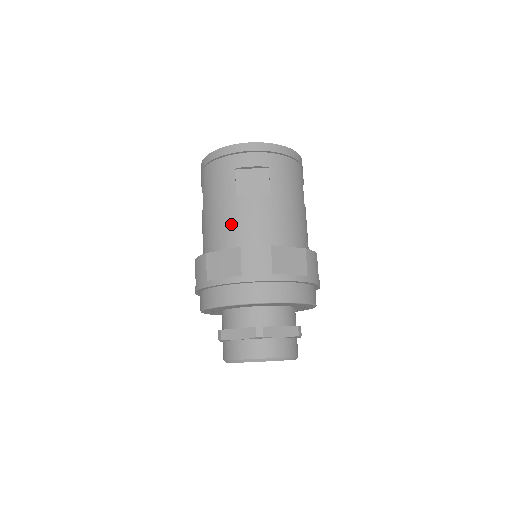
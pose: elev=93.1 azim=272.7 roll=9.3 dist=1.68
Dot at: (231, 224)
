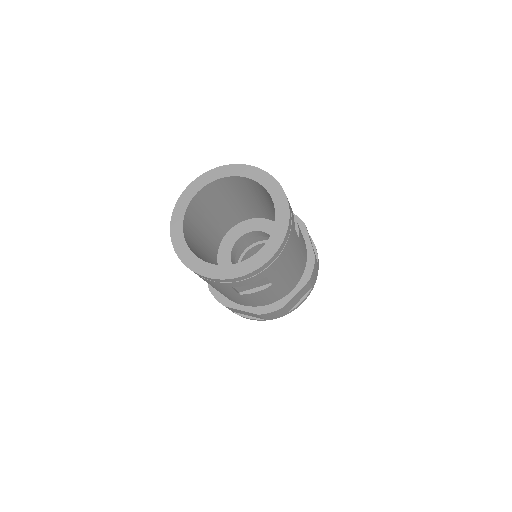
Dot at: (241, 301)
